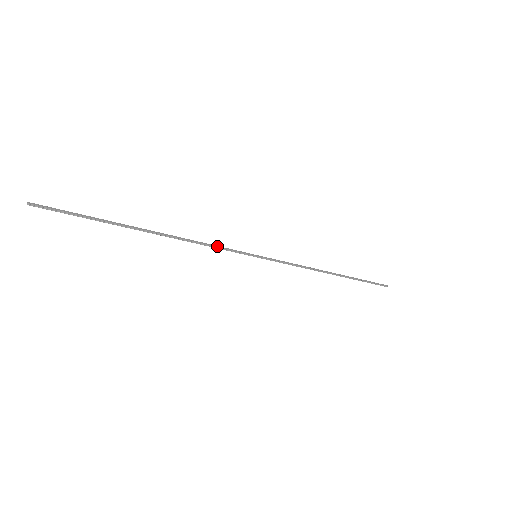
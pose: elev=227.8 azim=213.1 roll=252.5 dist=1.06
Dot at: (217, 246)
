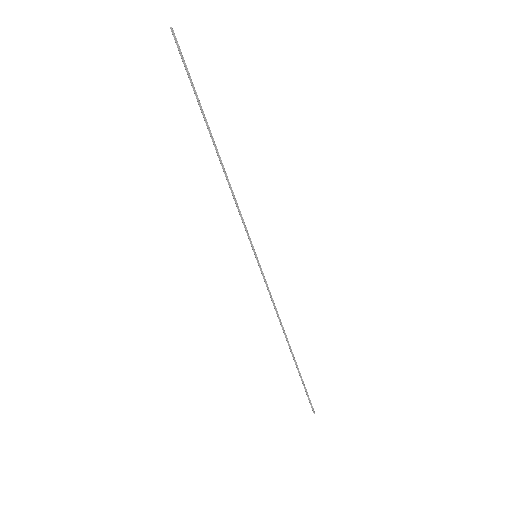
Dot at: occluded
